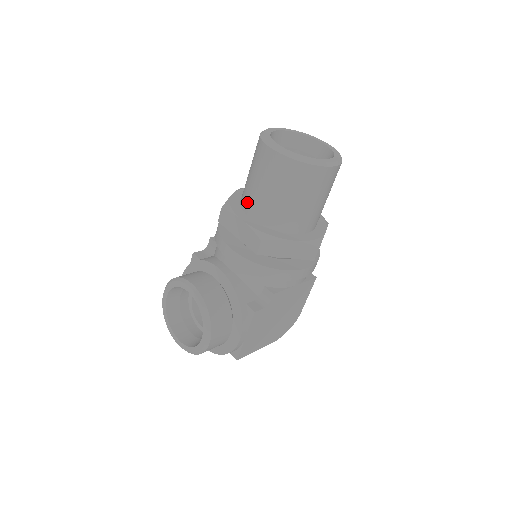
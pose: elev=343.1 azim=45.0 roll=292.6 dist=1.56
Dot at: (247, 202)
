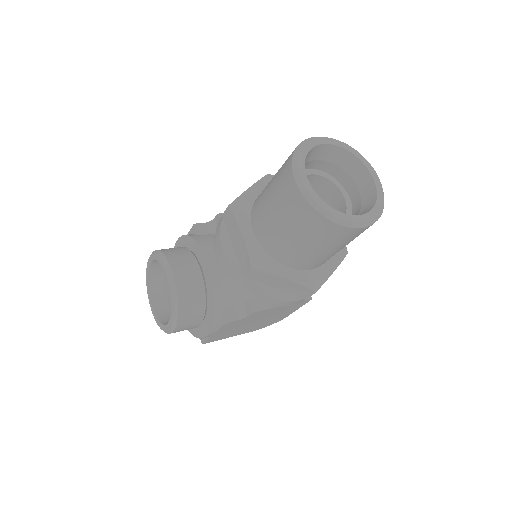
Dot at: (256, 214)
